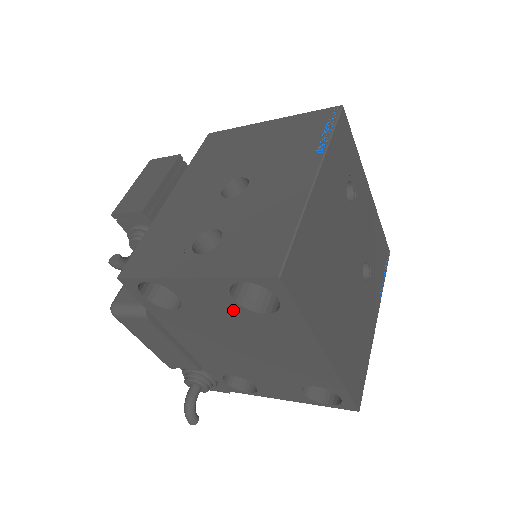
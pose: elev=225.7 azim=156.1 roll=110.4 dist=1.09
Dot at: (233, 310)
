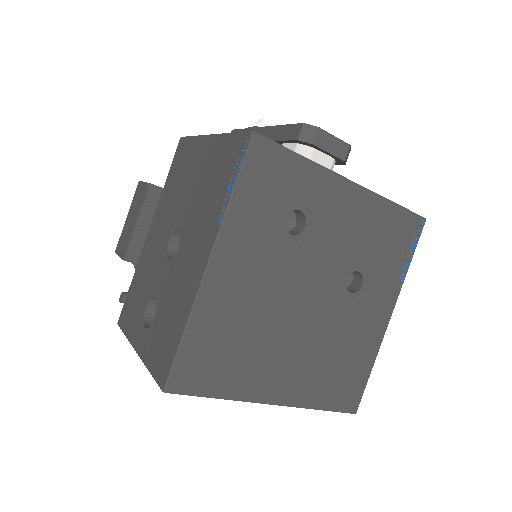
Dot at: occluded
